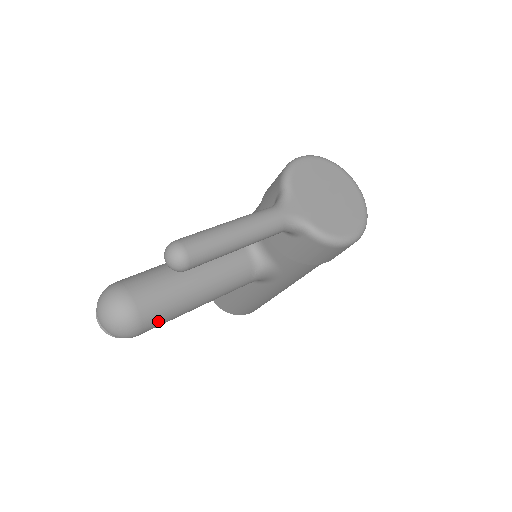
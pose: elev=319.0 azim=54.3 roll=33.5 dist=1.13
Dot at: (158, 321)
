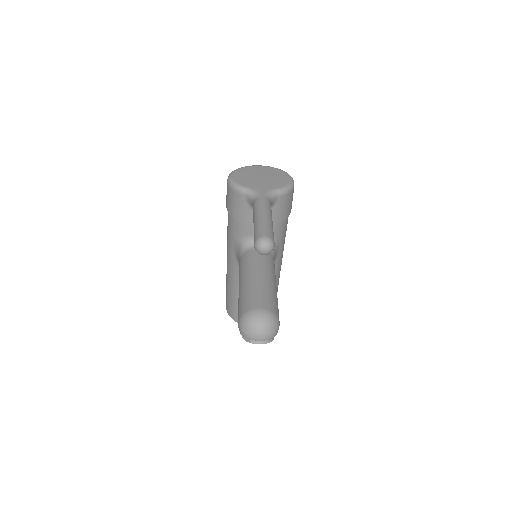
Dot at: (277, 309)
